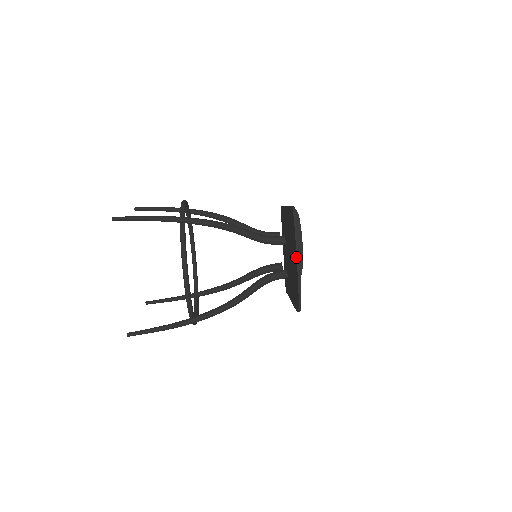
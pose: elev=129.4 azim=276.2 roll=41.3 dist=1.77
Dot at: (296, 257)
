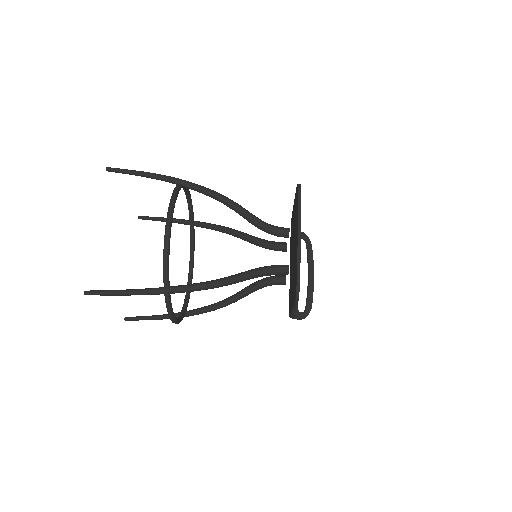
Dot at: (297, 227)
